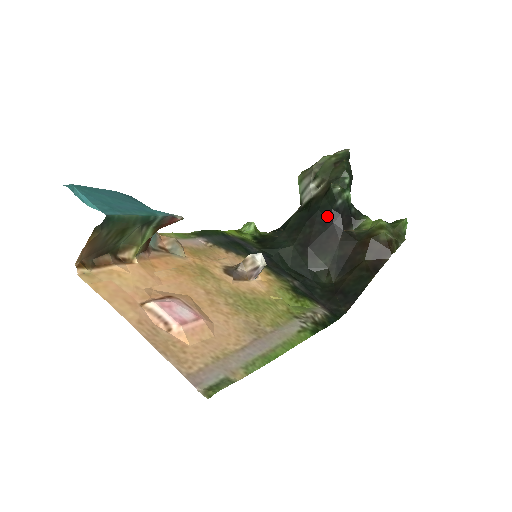
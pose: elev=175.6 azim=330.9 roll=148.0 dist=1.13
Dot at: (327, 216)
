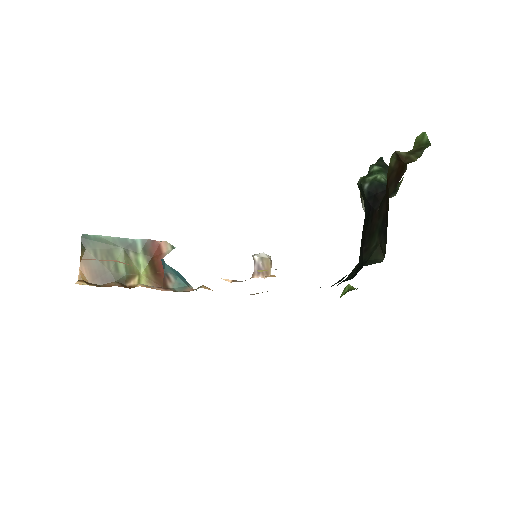
Dot at: (368, 208)
